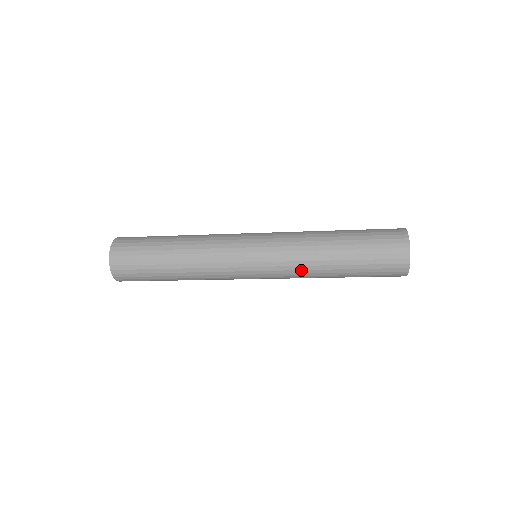
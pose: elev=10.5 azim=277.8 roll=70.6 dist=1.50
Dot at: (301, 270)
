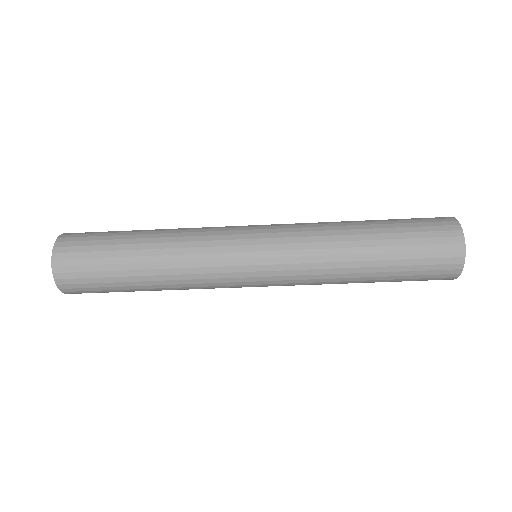
Dot at: (318, 231)
